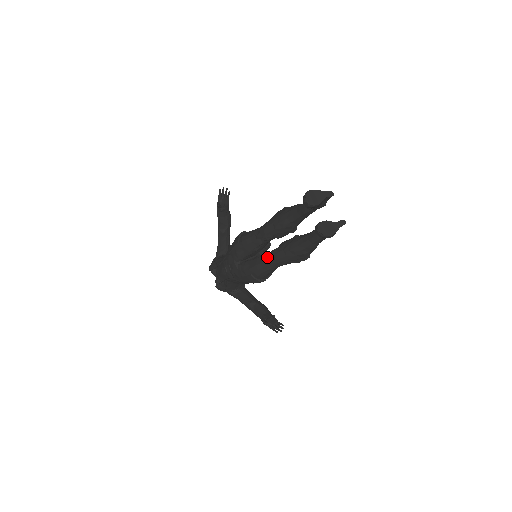
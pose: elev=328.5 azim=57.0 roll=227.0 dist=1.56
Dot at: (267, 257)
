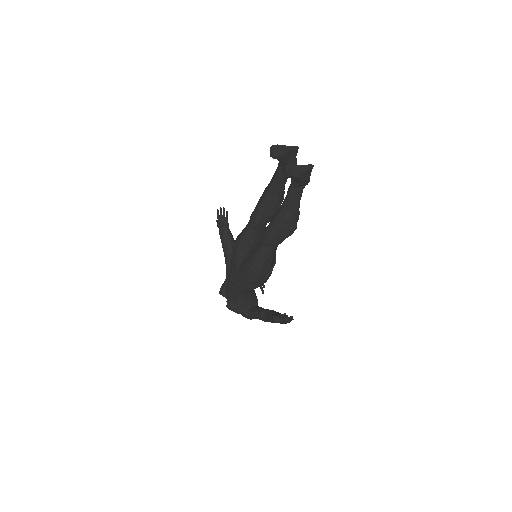
Dot at: (260, 240)
